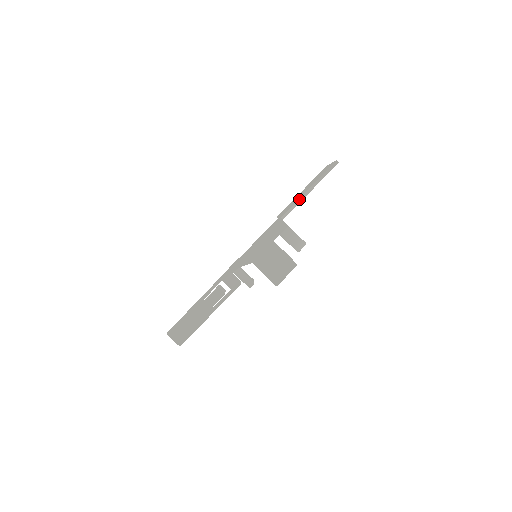
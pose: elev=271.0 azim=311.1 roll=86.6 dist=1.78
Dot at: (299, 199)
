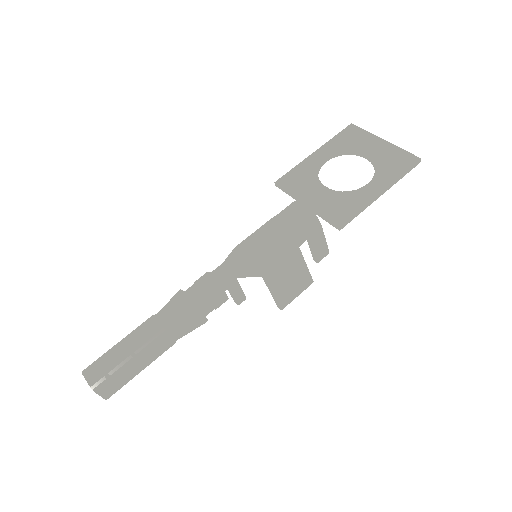
Dot at: (367, 204)
